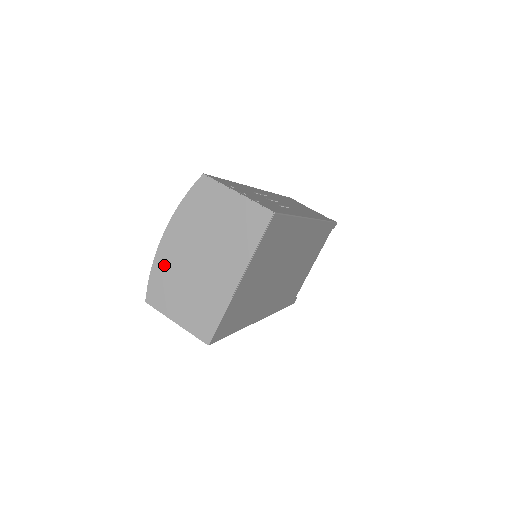
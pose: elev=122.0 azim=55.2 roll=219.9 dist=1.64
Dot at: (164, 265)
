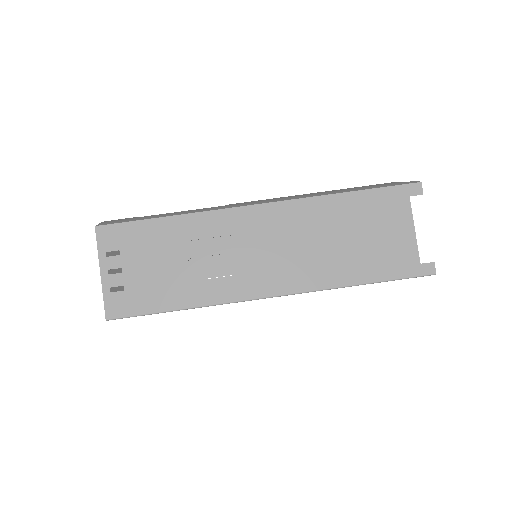
Dot at: occluded
